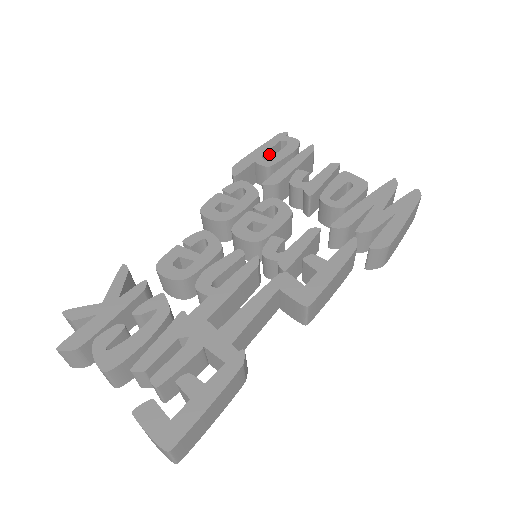
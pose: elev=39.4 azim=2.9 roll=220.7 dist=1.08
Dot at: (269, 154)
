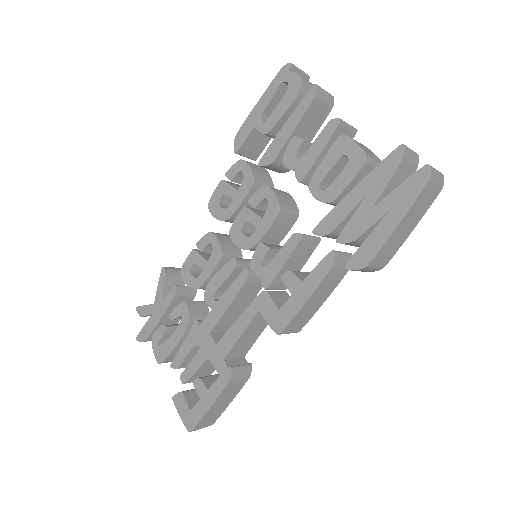
Dot at: (273, 104)
